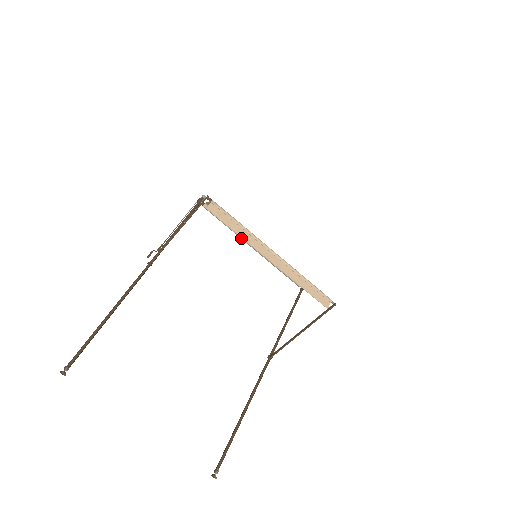
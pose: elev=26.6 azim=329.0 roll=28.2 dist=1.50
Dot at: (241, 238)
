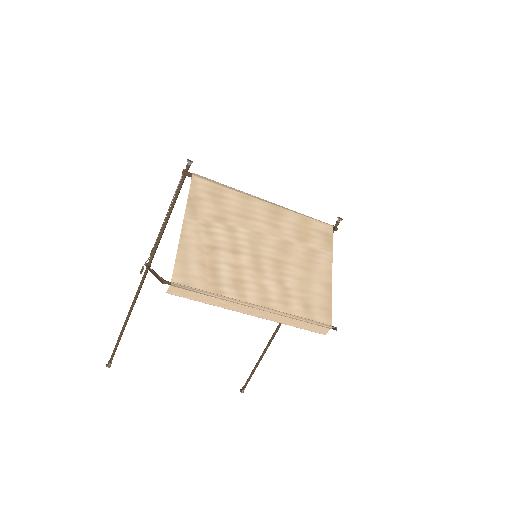
Dot at: (248, 199)
